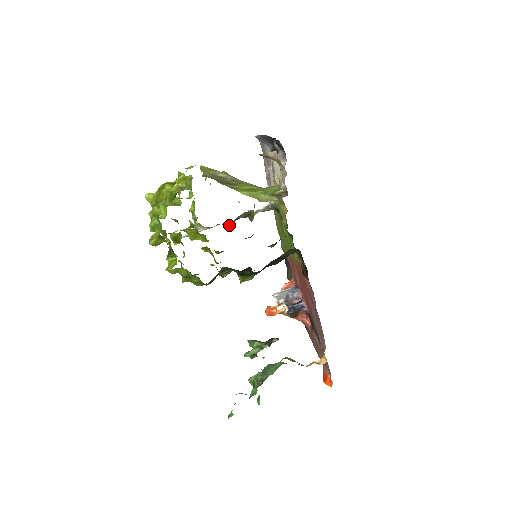
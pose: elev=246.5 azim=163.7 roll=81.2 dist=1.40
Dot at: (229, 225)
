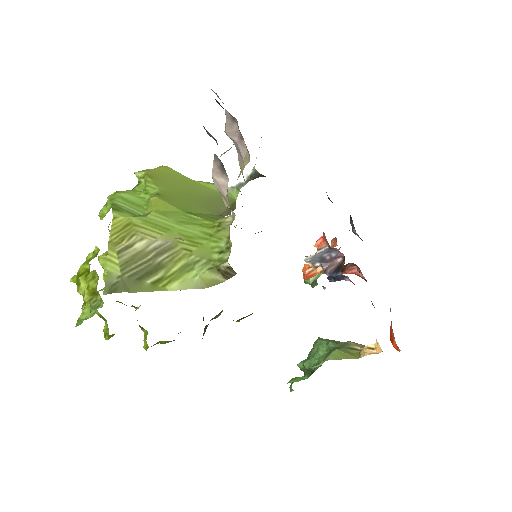
Dot at: occluded
